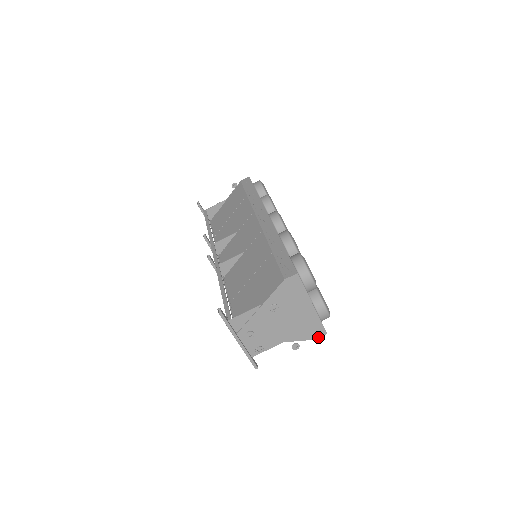
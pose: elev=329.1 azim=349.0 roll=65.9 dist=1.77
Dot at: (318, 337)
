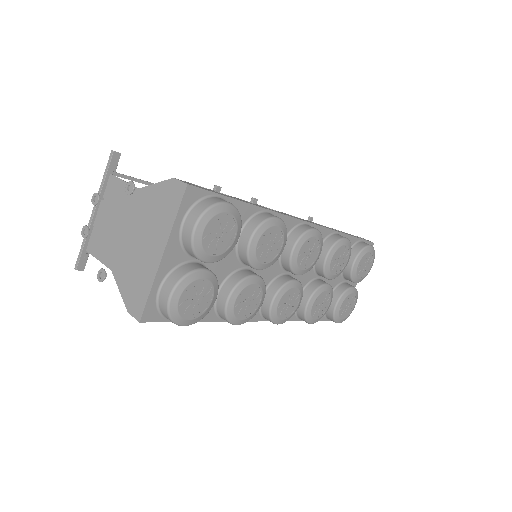
Dot at: (132, 313)
